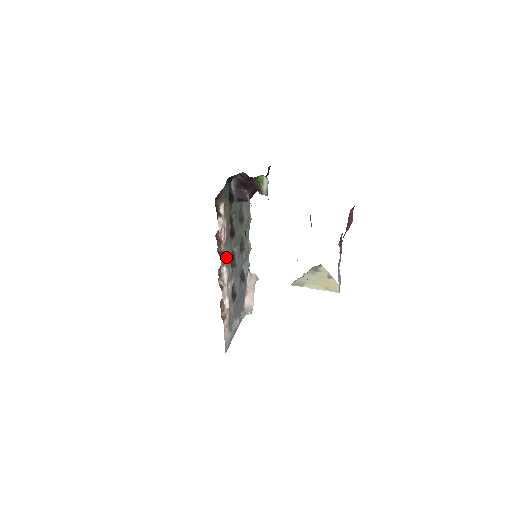
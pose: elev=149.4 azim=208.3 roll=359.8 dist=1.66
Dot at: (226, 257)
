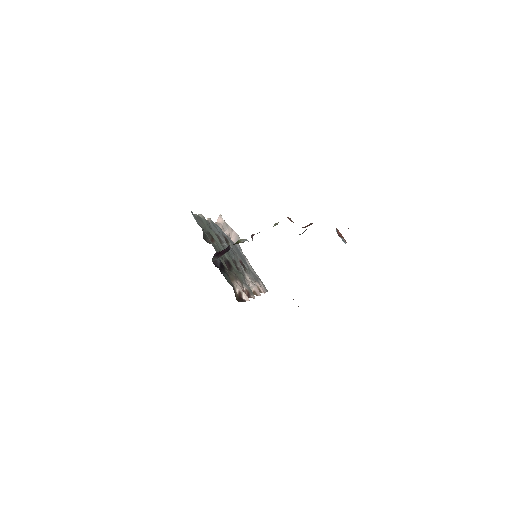
Dot at: (243, 282)
